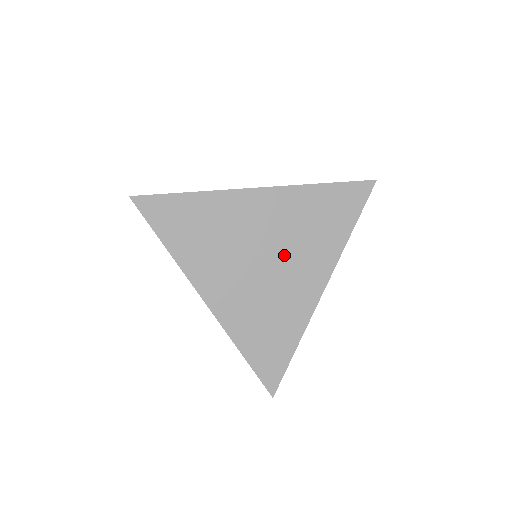
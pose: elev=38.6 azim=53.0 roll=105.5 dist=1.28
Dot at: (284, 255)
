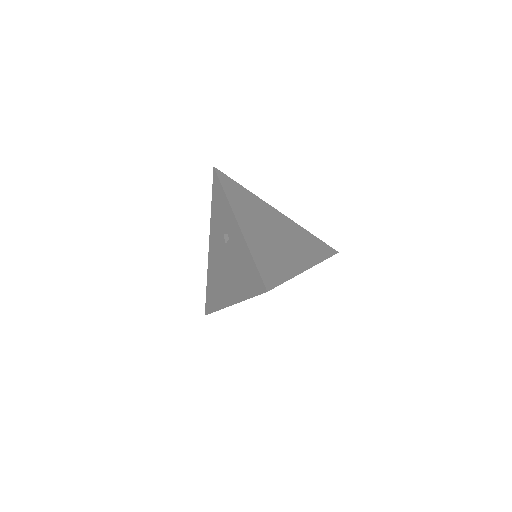
Dot at: (288, 240)
